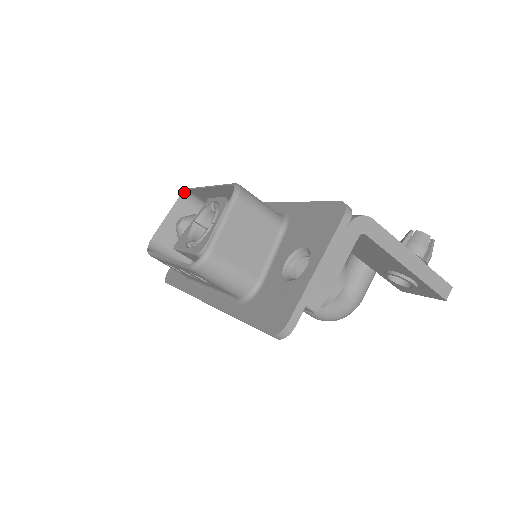
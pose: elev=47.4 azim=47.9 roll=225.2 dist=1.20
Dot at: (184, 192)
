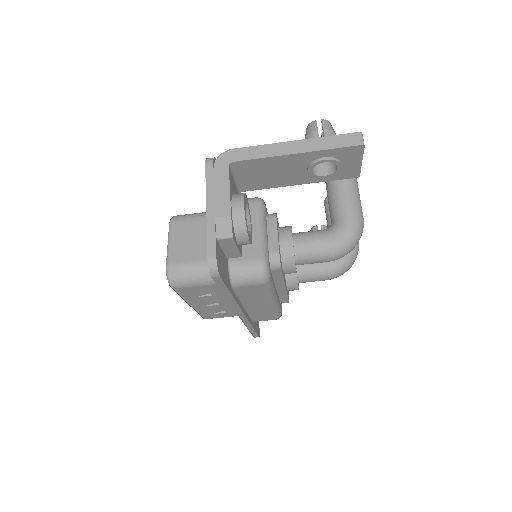
Dot at: occluded
